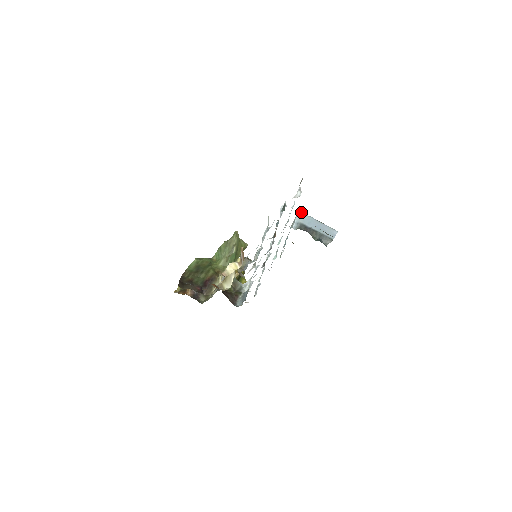
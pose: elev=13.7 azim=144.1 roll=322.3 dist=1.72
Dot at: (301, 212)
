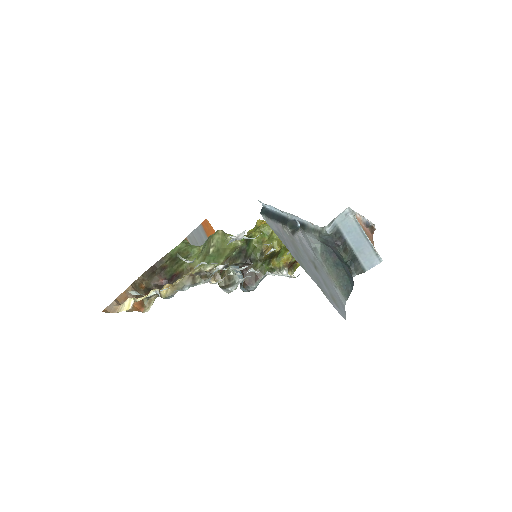
Dot at: (347, 211)
